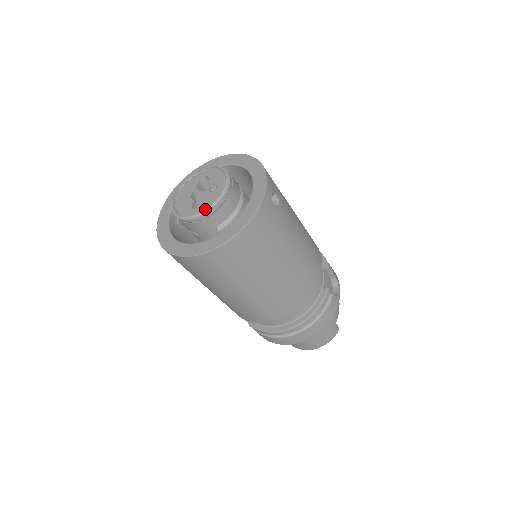
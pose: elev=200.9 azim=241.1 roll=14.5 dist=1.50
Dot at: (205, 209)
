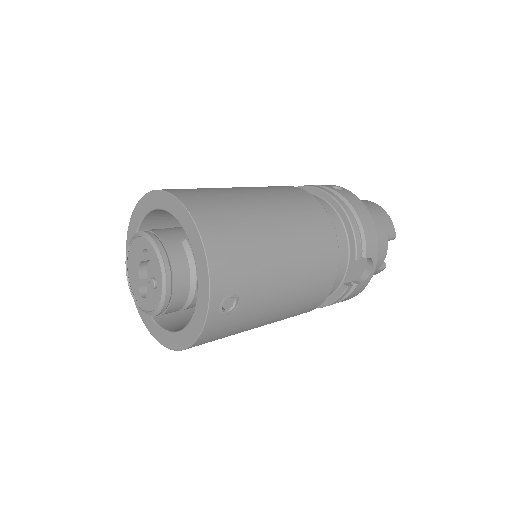
Dot at: (147, 312)
